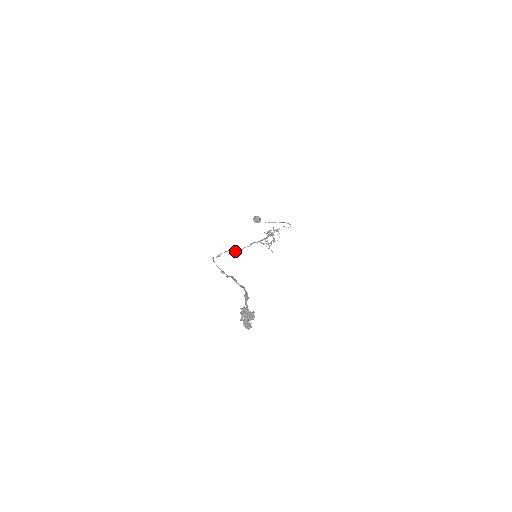
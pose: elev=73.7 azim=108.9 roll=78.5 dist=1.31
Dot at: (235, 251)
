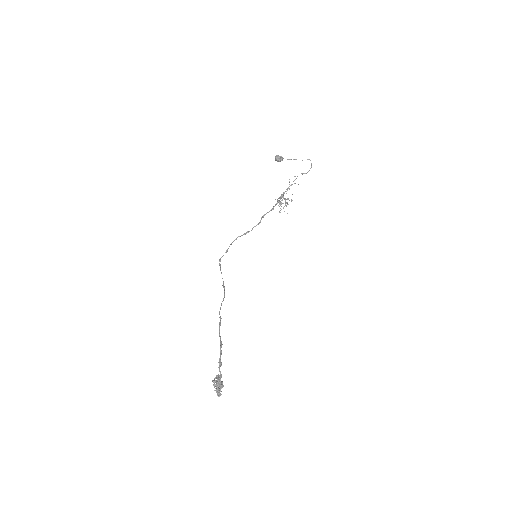
Dot at: (245, 234)
